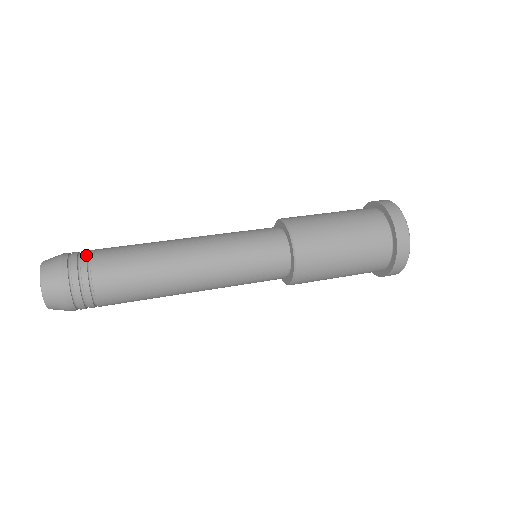
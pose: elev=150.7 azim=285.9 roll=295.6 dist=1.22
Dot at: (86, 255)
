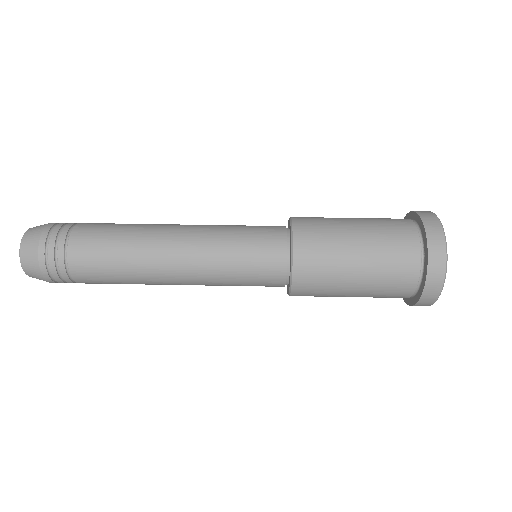
Dot at: (64, 244)
